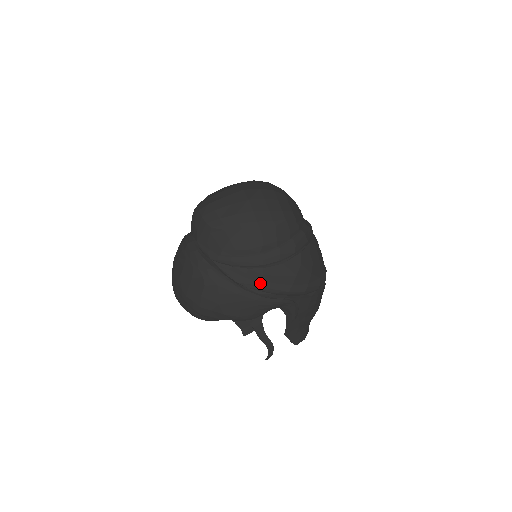
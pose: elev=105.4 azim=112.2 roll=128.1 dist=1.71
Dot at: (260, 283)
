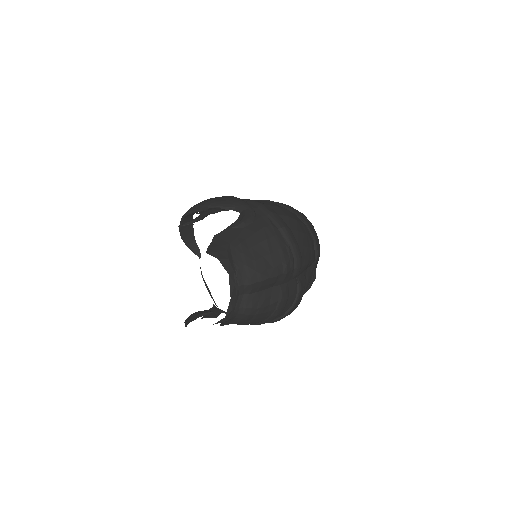
Dot at: occluded
